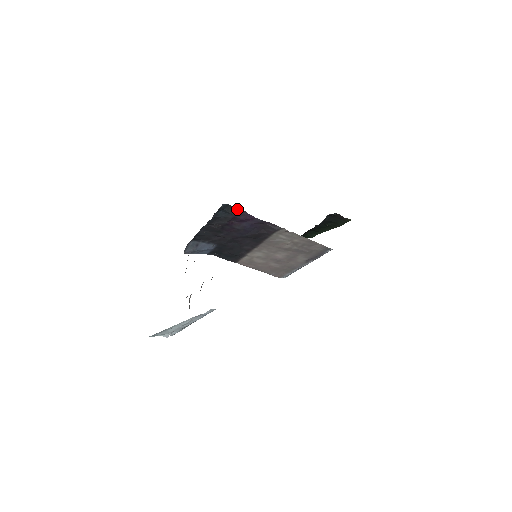
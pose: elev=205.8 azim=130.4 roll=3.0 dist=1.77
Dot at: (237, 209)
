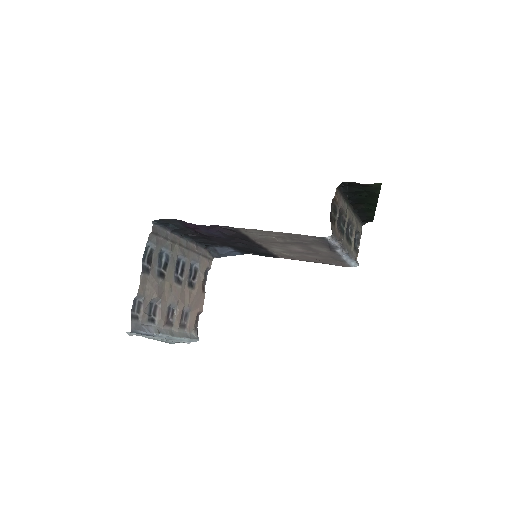
Dot at: (176, 220)
